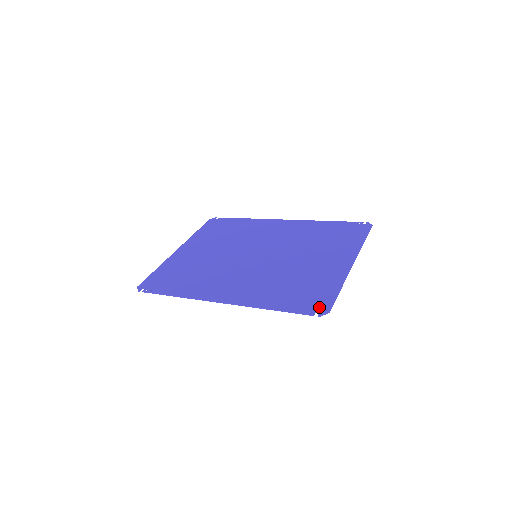
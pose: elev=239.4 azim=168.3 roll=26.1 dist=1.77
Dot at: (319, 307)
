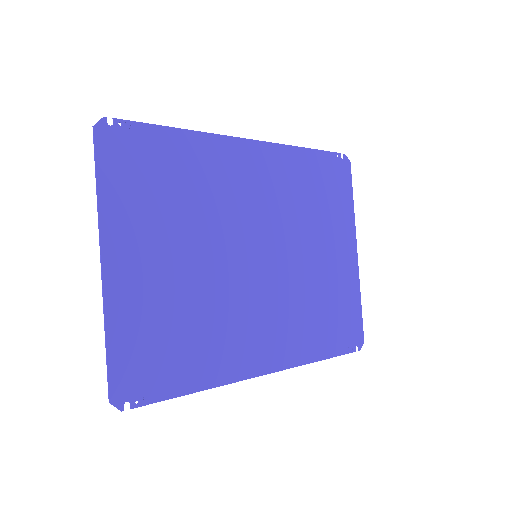
Dot at: (356, 338)
